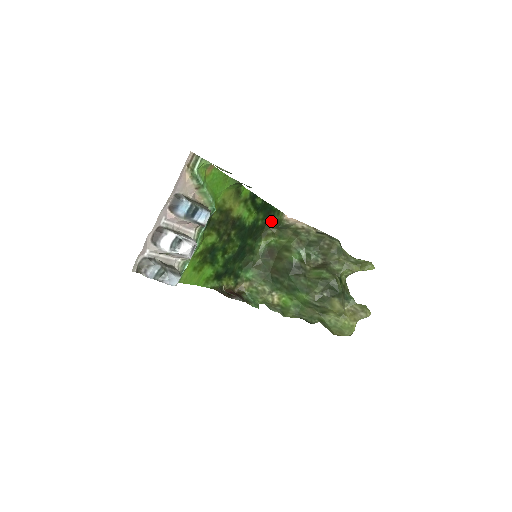
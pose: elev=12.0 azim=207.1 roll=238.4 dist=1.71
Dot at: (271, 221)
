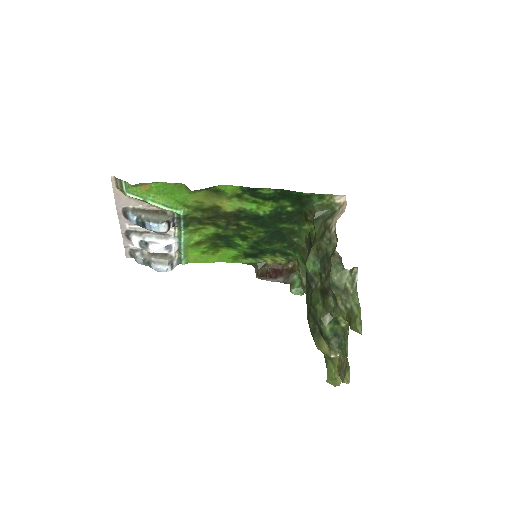
Dot at: (309, 207)
